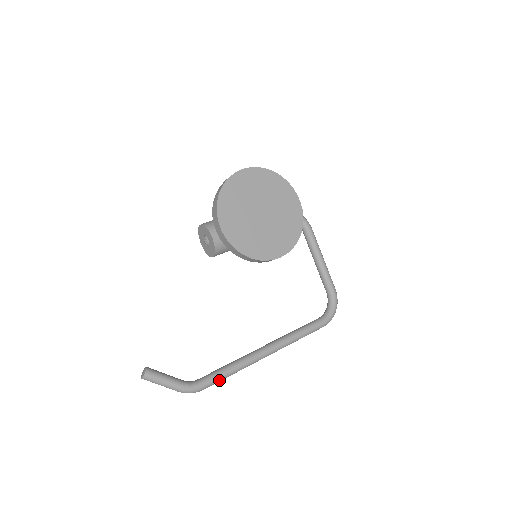
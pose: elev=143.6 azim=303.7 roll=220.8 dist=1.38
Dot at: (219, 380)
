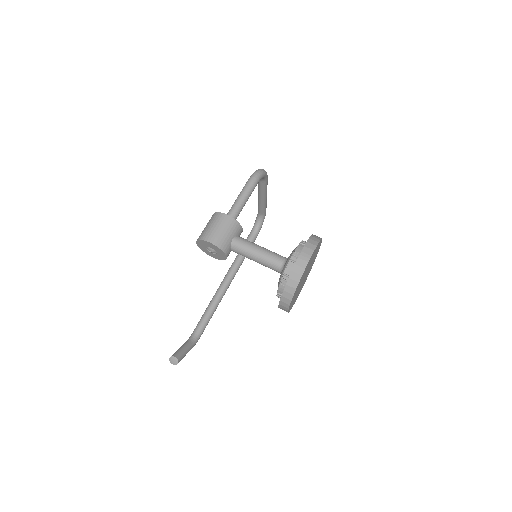
Dot at: (207, 323)
